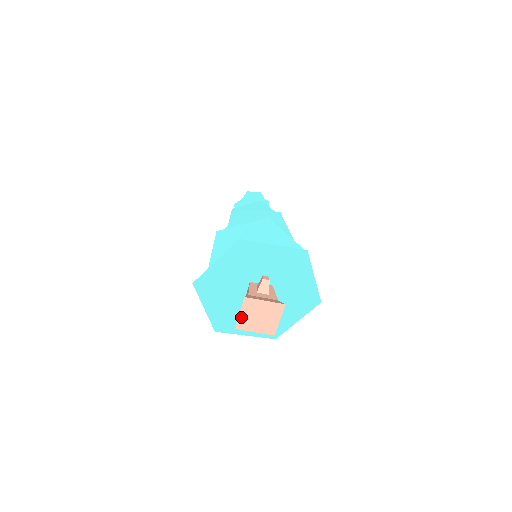
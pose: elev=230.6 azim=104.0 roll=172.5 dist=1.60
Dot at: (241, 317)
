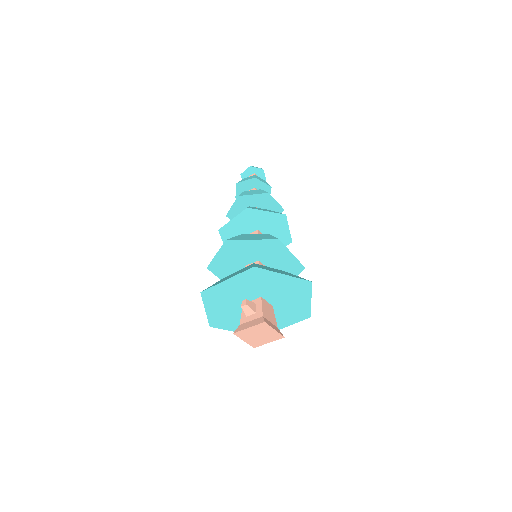
Dot at: (248, 342)
